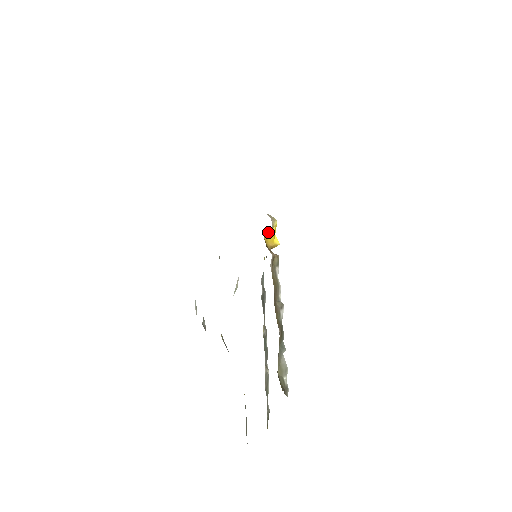
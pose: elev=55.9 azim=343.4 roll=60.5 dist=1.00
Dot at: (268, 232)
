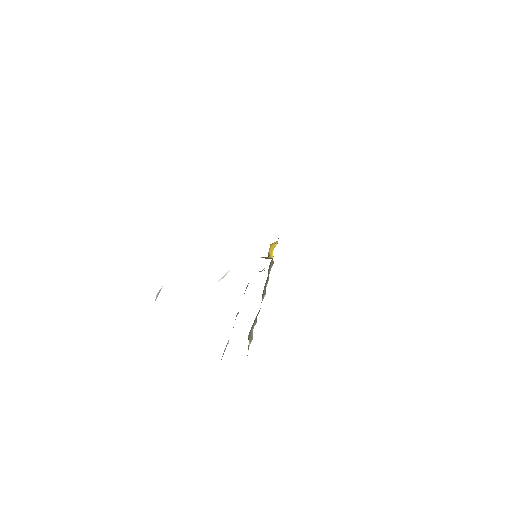
Dot at: (274, 243)
